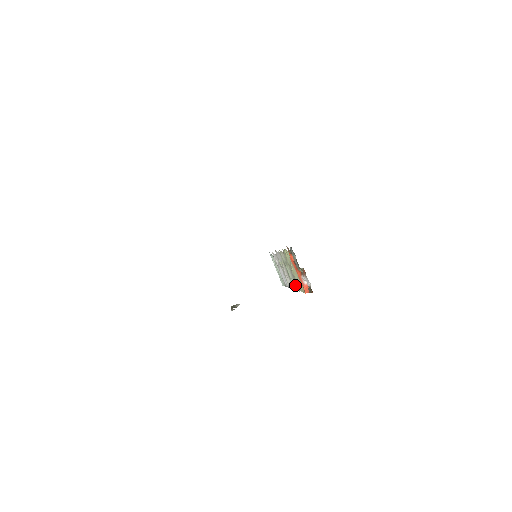
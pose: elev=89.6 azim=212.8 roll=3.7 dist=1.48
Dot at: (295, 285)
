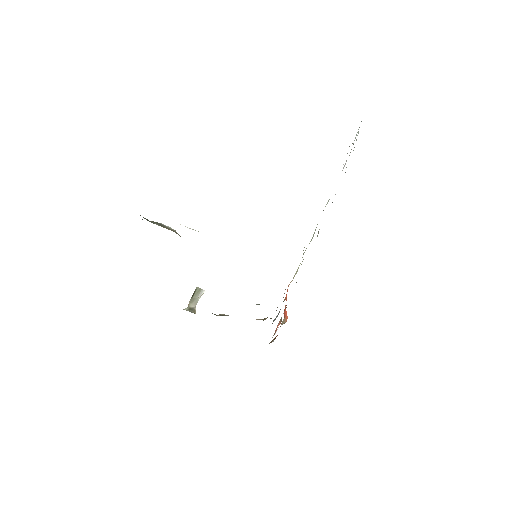
Dot at: occluded
